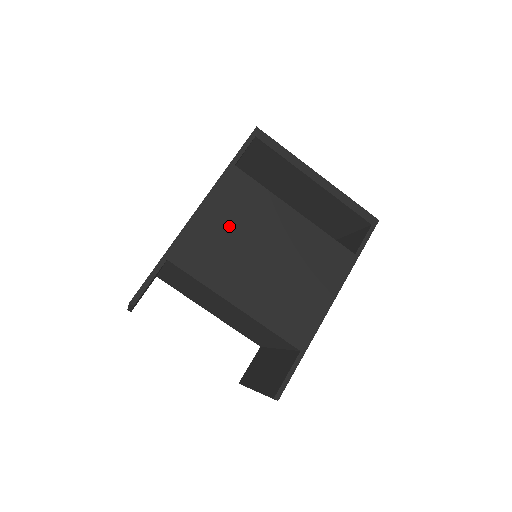
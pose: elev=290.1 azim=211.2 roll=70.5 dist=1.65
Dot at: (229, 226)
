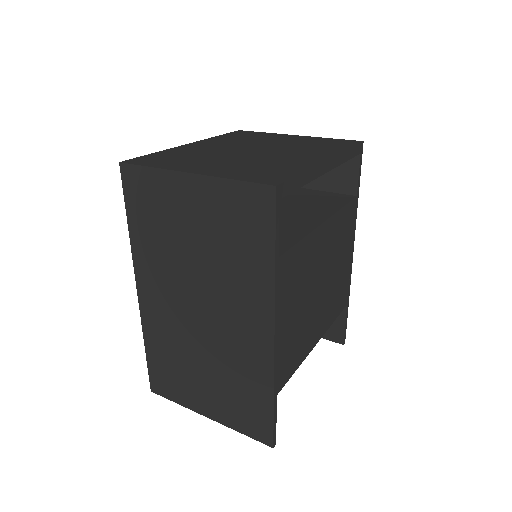
Dot at: (296, 309)
